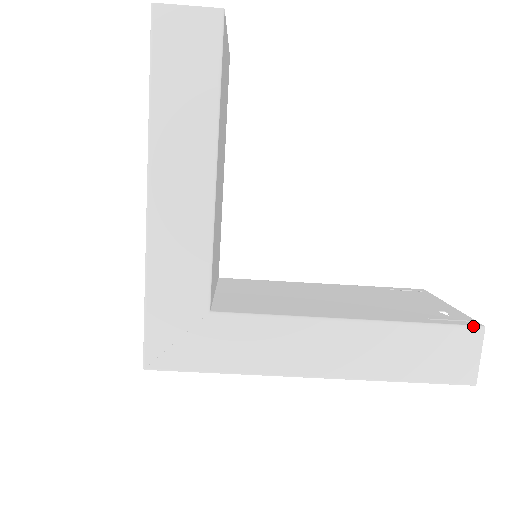
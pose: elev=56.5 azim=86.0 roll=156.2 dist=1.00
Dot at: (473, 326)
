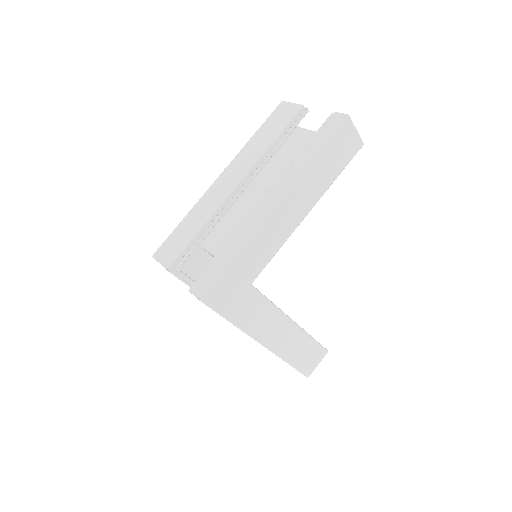
Dot at: (326, 349)
